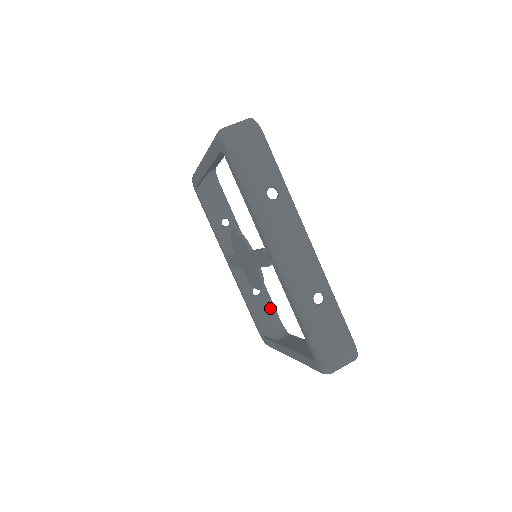
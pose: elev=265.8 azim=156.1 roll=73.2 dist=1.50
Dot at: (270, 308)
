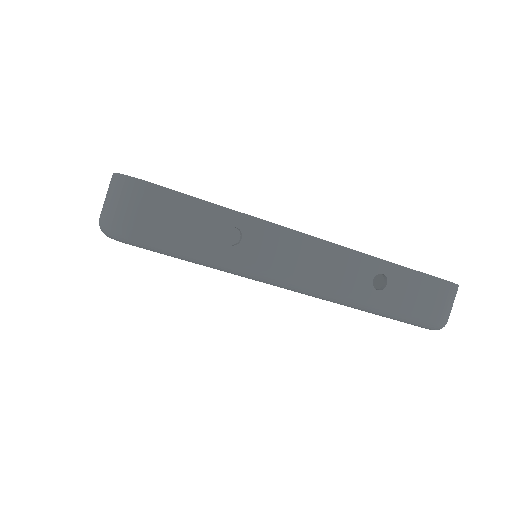
Dot at: occluded
